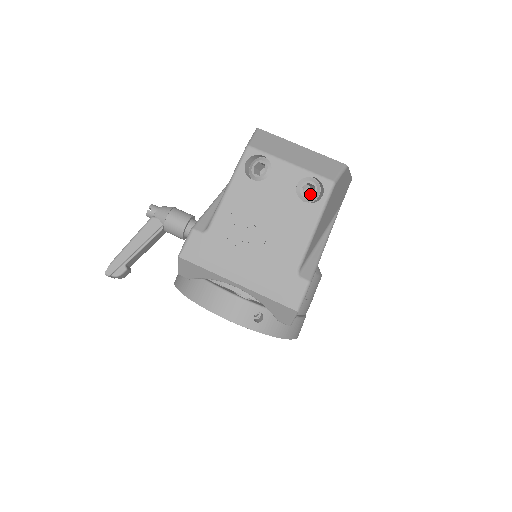
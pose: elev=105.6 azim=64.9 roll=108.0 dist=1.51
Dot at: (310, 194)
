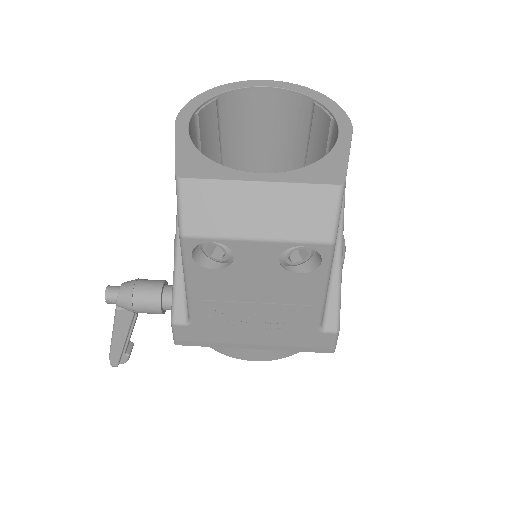
Dot at: occluded
